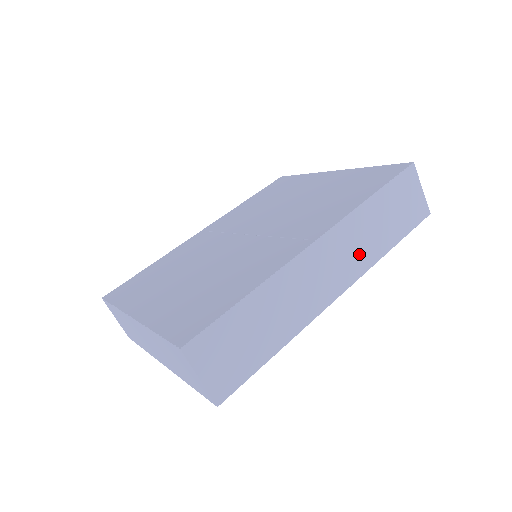
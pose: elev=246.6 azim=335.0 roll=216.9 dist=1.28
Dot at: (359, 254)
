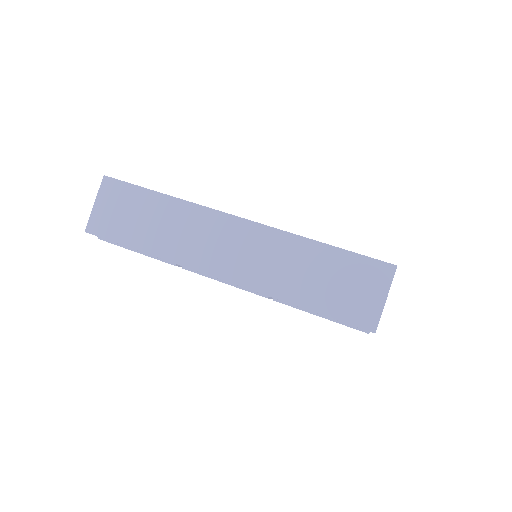
Dot at: (263, 270)
